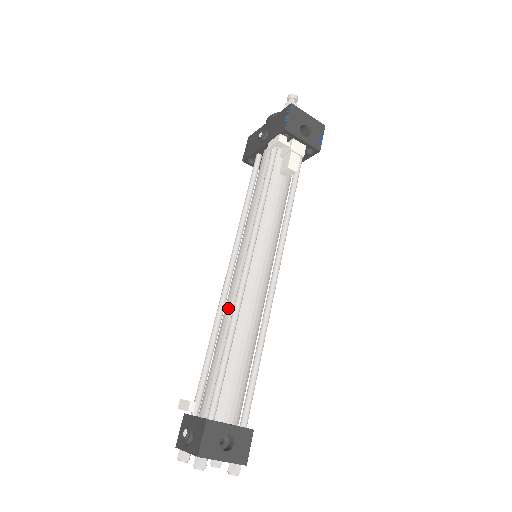
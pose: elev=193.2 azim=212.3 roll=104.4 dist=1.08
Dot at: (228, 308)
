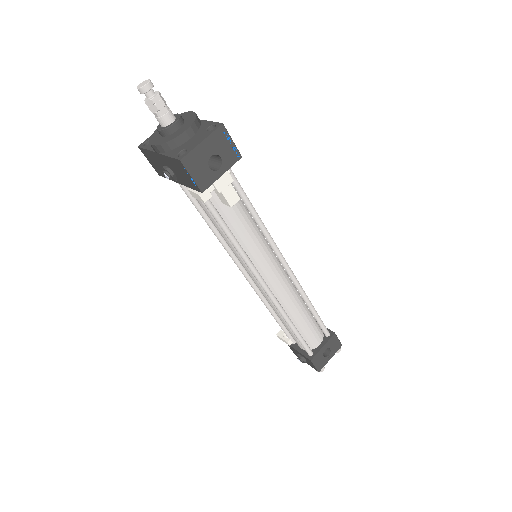
Dot at: (270, 303)
